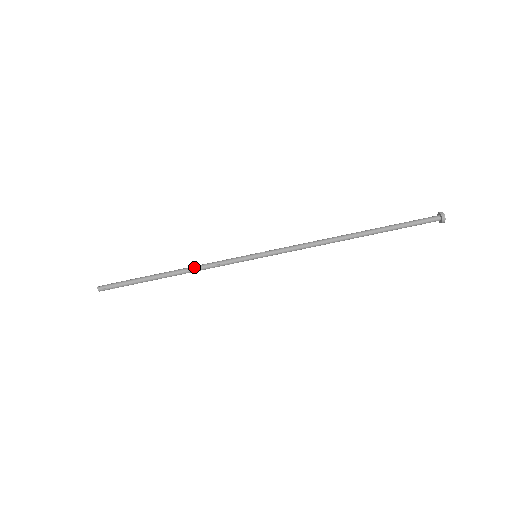
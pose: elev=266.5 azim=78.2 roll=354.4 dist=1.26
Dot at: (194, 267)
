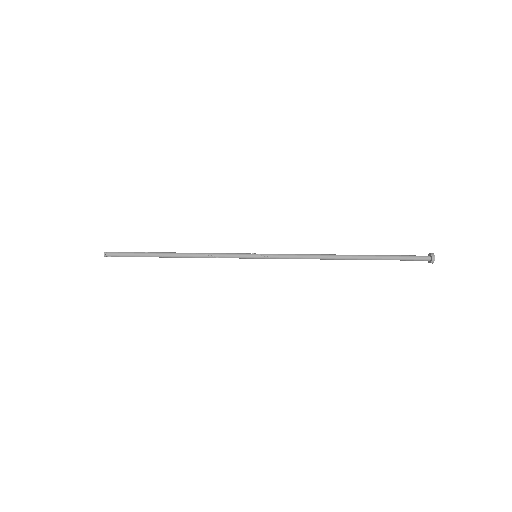
Dot at: (197, 256)
